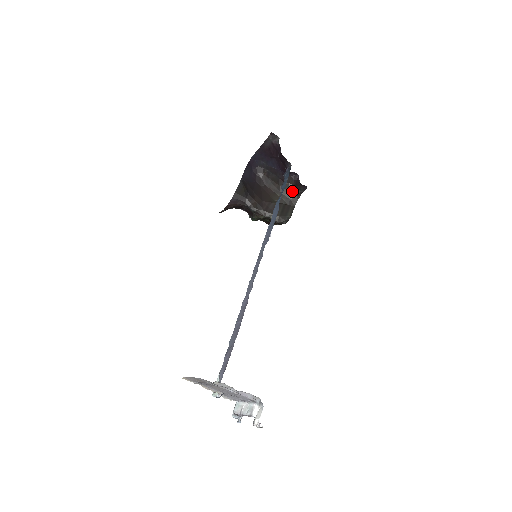
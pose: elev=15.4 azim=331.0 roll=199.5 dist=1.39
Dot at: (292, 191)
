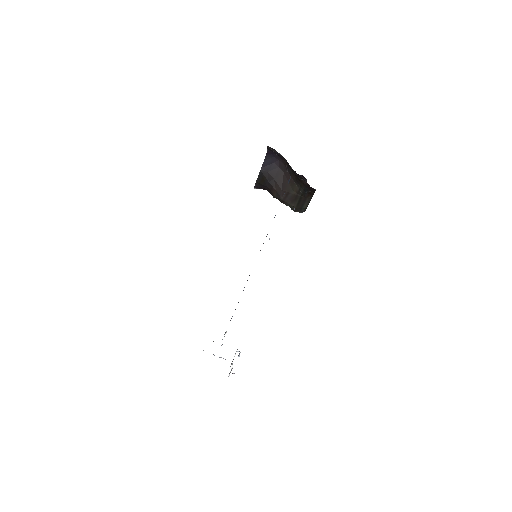
Dot at: (307, 186)
